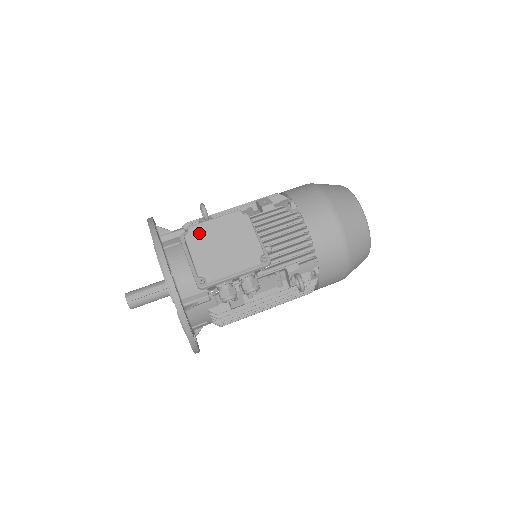
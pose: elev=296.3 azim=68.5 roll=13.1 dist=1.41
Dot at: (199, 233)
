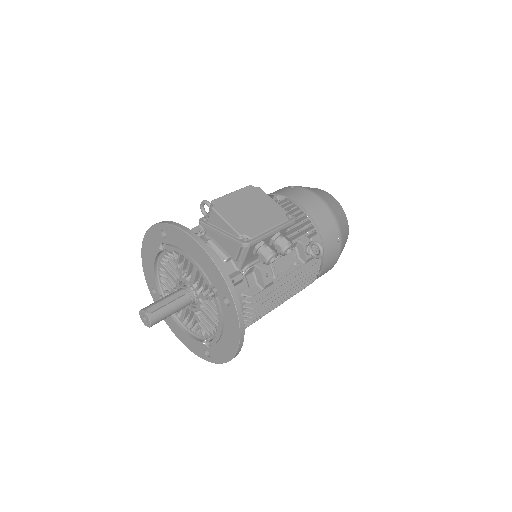
Dot at: (224, 204)
